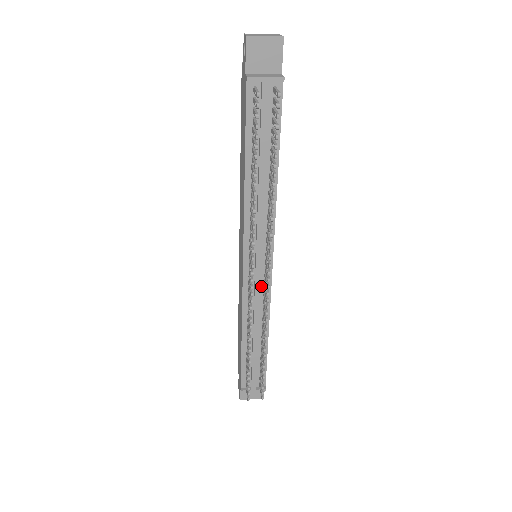
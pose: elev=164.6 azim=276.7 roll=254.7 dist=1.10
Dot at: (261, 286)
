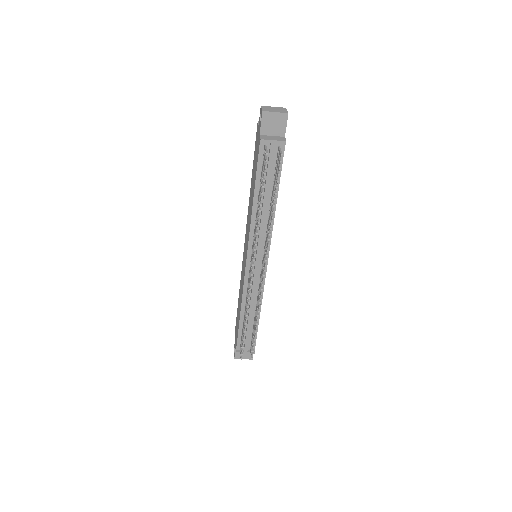
Dot at: (258, 278)
